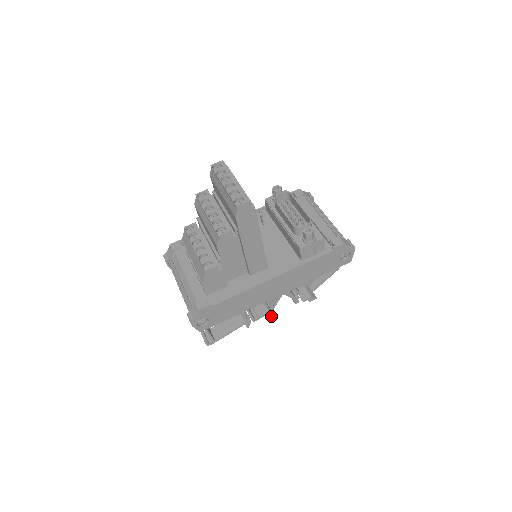
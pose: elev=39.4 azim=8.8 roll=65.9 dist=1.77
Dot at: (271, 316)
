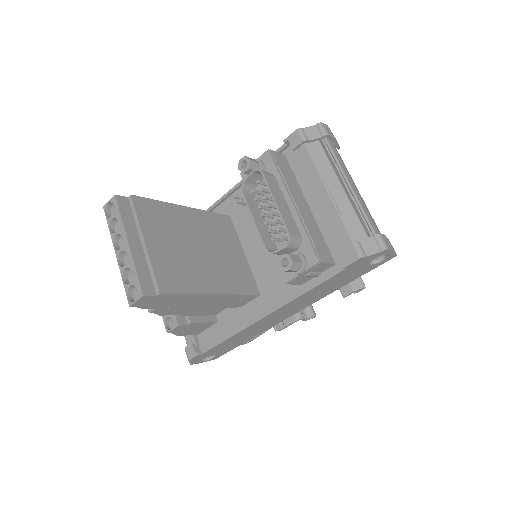
Dot at: (305, 317)
